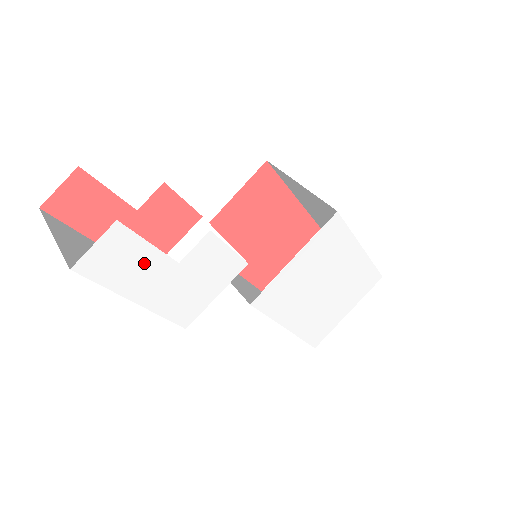
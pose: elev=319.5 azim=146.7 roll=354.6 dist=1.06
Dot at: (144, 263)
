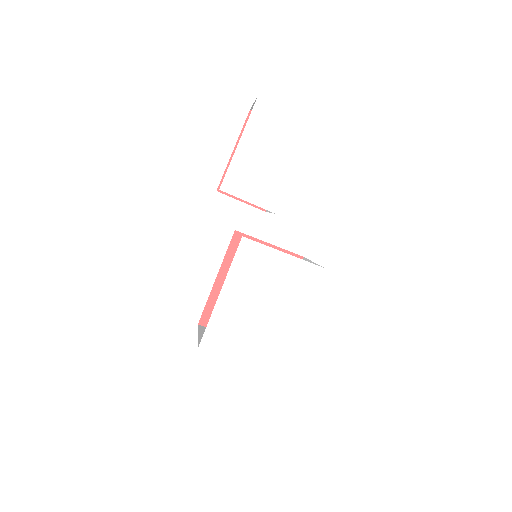
Dot at: (266, 137)
